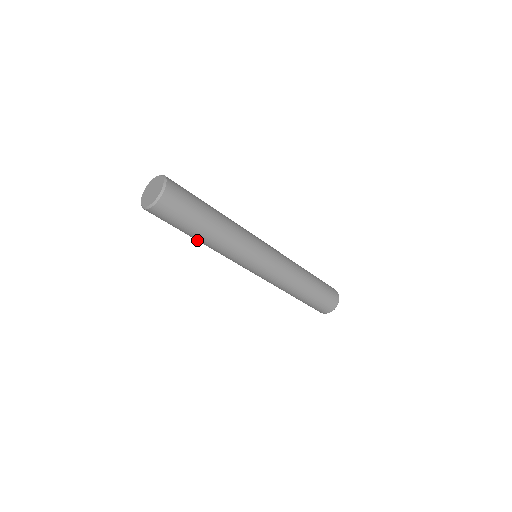
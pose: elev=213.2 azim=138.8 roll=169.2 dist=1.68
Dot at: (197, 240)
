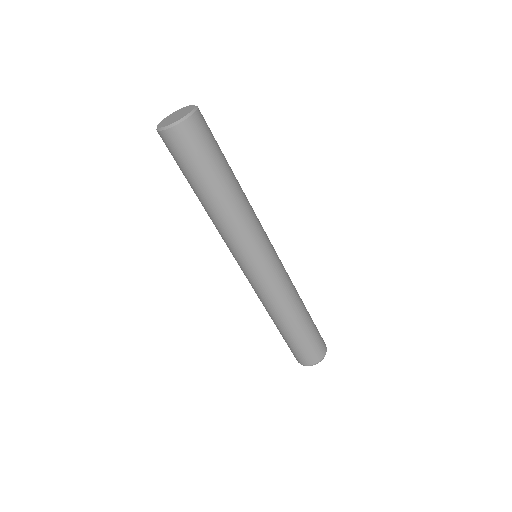
Dot at: (211, 200)
